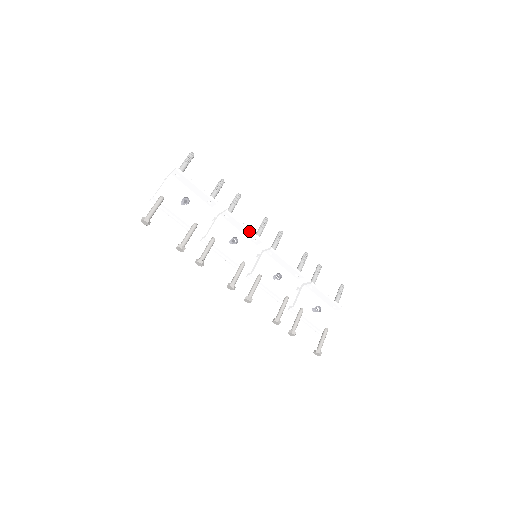
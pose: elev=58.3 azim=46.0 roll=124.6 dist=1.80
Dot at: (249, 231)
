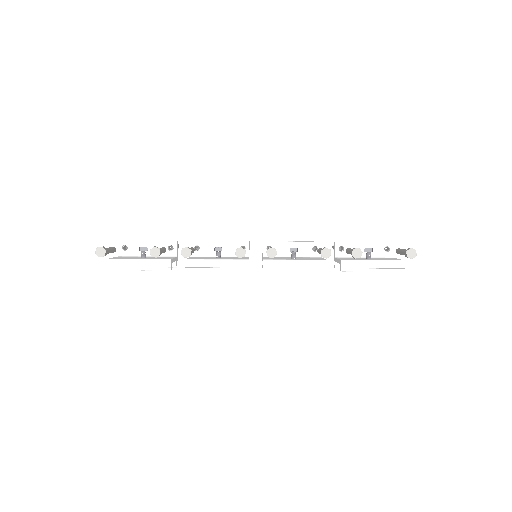
Dot at: (227, 241)
